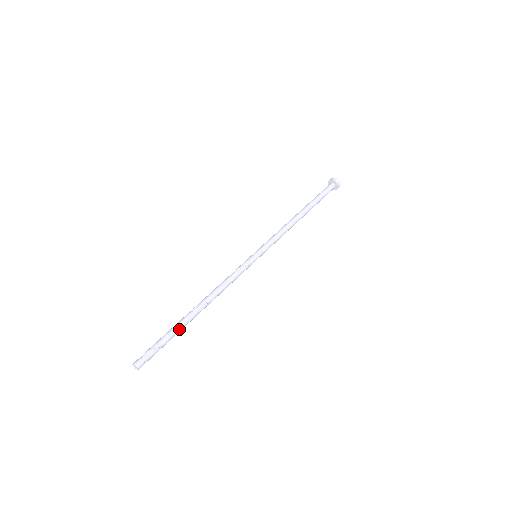
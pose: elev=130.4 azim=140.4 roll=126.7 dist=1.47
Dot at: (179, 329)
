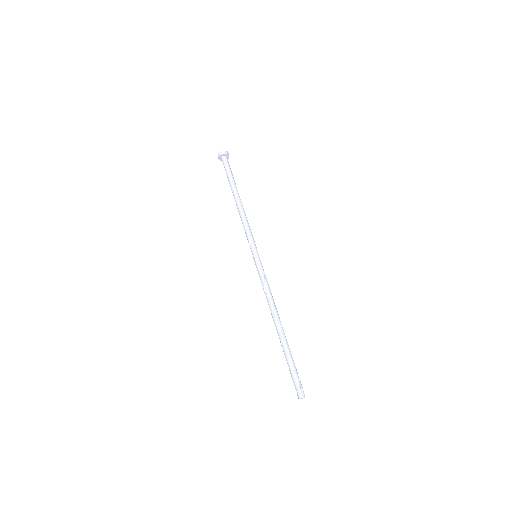
Dot at: (289, 350)
